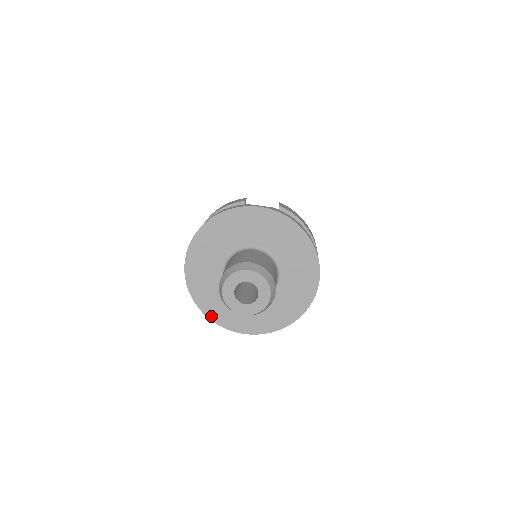
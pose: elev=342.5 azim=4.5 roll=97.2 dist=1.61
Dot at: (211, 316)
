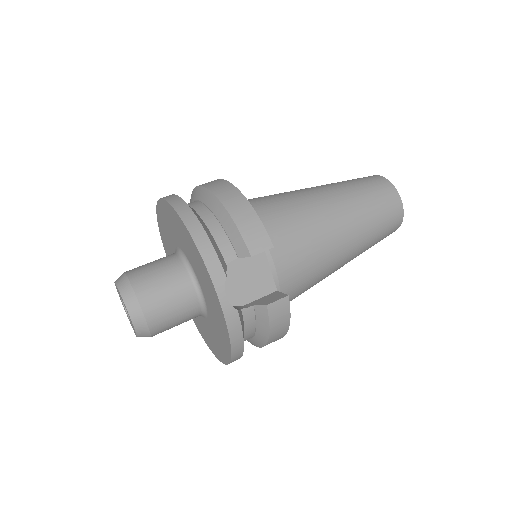
Dot at: (161, 235)
